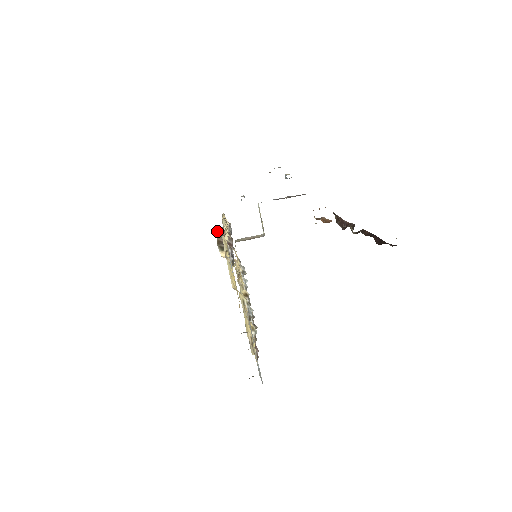
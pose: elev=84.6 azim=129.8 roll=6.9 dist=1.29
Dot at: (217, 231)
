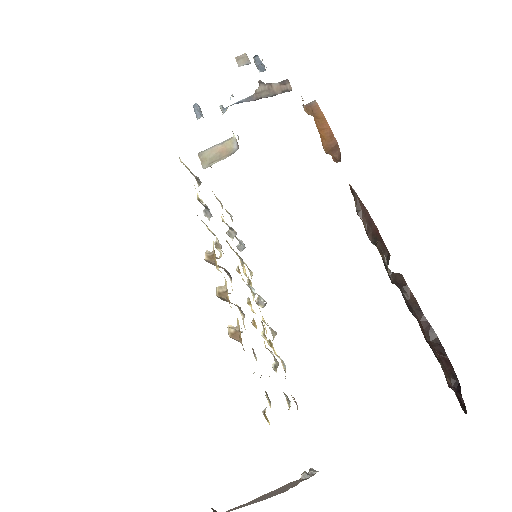
Dot at: occluded
